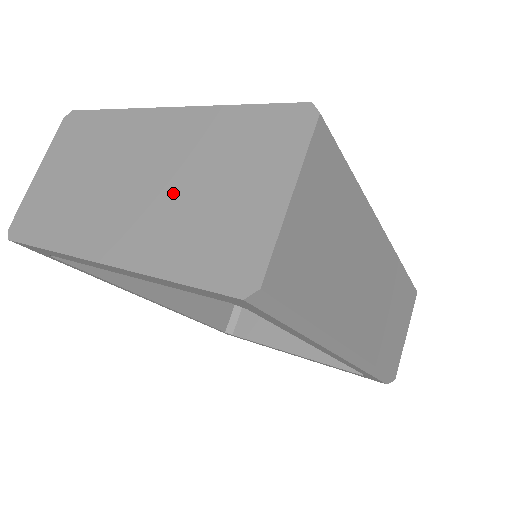
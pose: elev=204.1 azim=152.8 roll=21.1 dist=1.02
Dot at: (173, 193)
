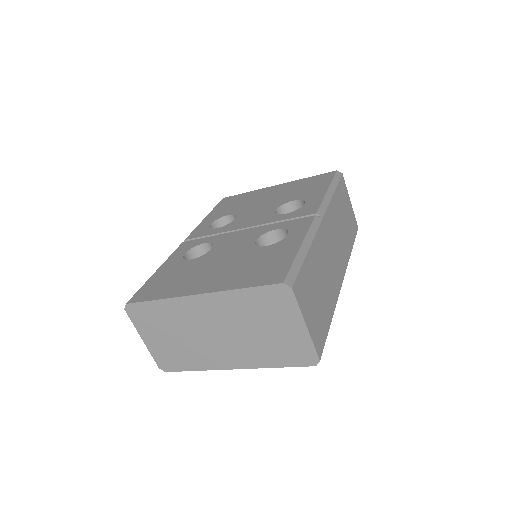
Dot at: (244, 335)
